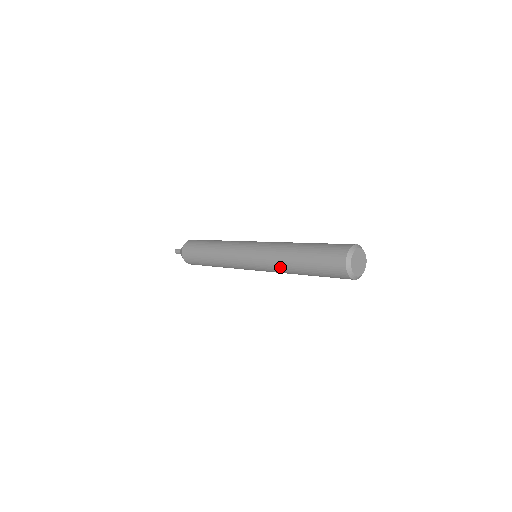
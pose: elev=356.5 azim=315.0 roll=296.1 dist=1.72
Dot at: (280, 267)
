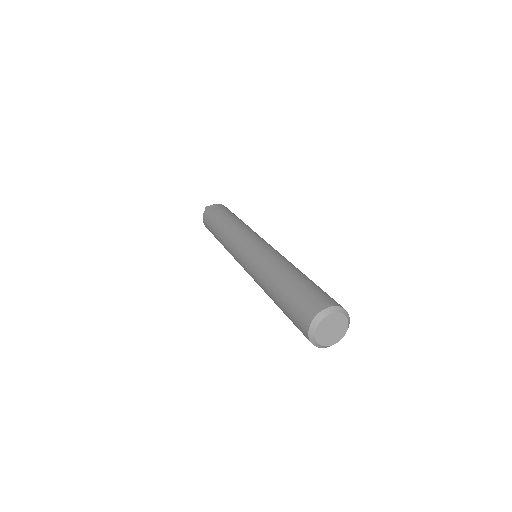
Dot at: (261, 284)
